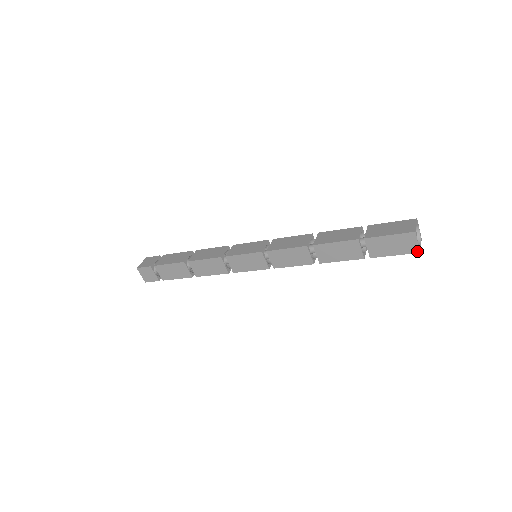
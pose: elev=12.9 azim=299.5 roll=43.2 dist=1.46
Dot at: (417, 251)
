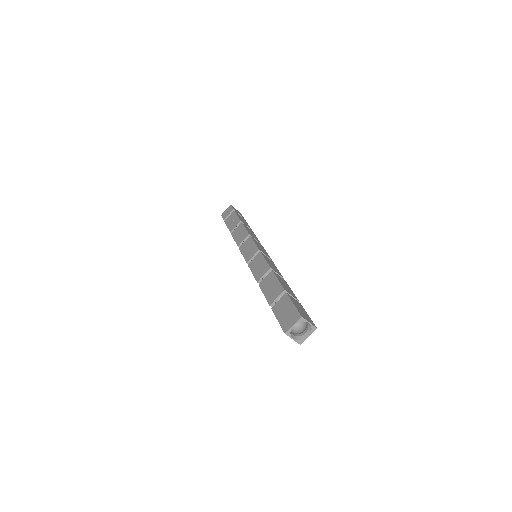
Dot at: (298, 342)
